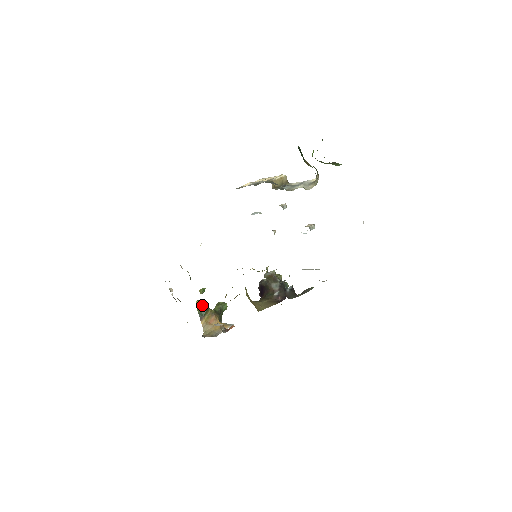
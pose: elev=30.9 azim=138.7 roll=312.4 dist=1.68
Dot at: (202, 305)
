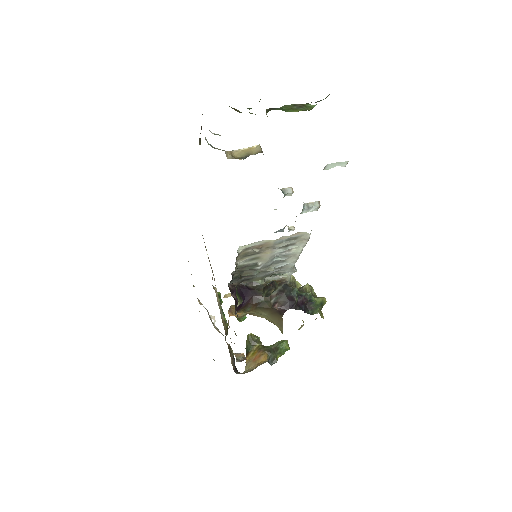
Dot at: (247, 338)
